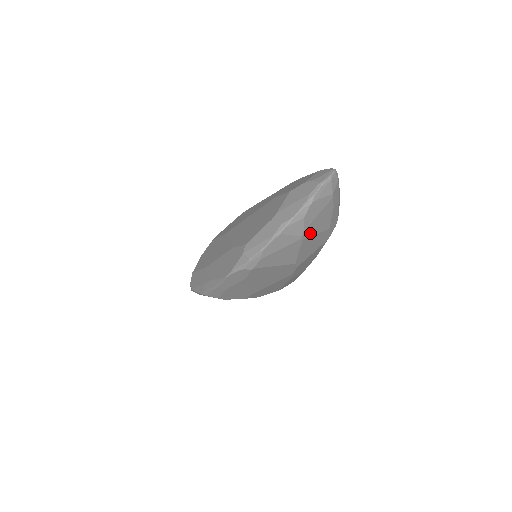
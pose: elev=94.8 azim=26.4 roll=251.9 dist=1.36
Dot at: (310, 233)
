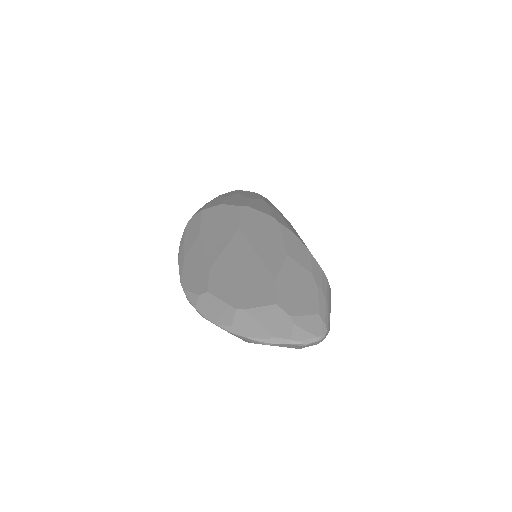
Dot at: occluded
